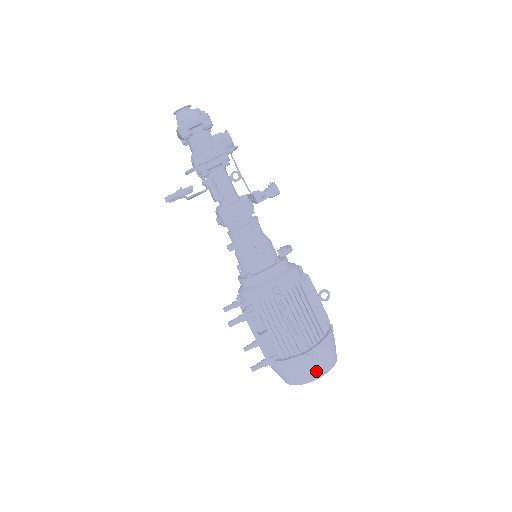
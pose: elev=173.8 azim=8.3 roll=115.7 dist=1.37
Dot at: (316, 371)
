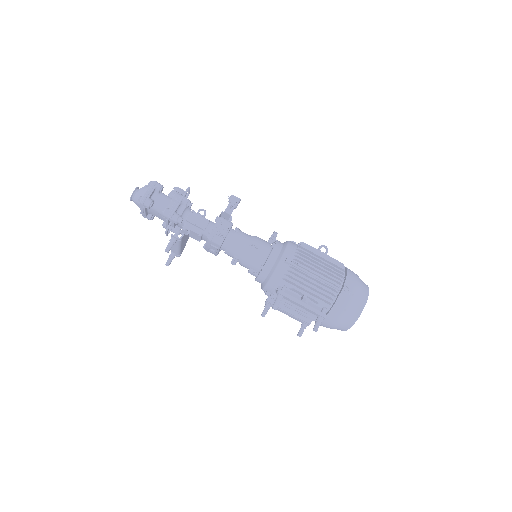
Dot at: (359, 299)
